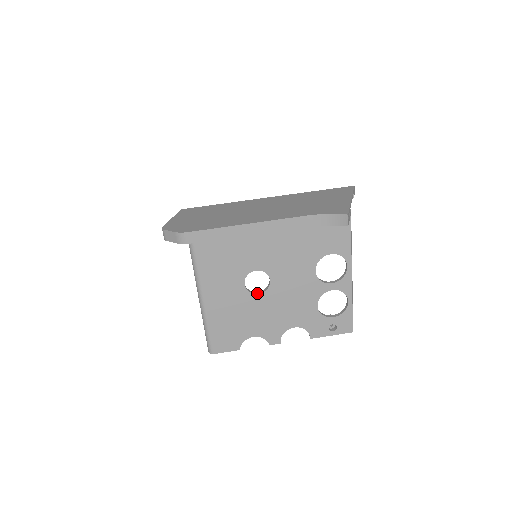
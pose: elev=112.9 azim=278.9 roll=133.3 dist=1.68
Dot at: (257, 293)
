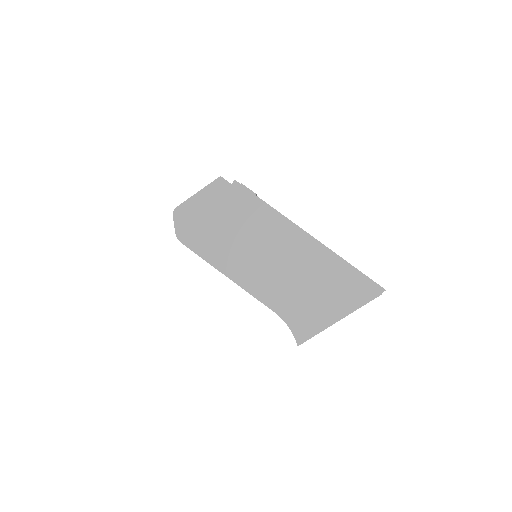
Dot at: occluded
